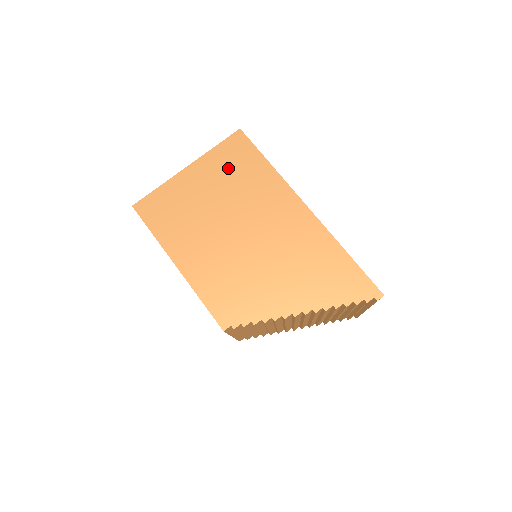
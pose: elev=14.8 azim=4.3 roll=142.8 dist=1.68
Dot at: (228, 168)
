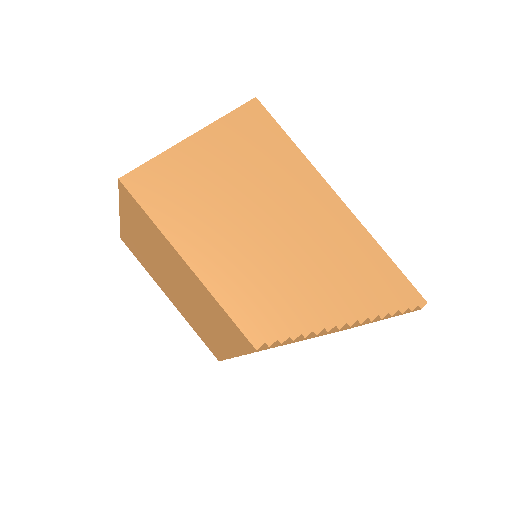
Dot at: (245, 143)
